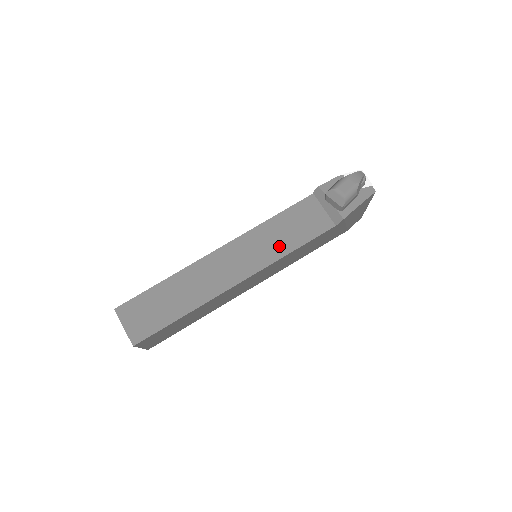
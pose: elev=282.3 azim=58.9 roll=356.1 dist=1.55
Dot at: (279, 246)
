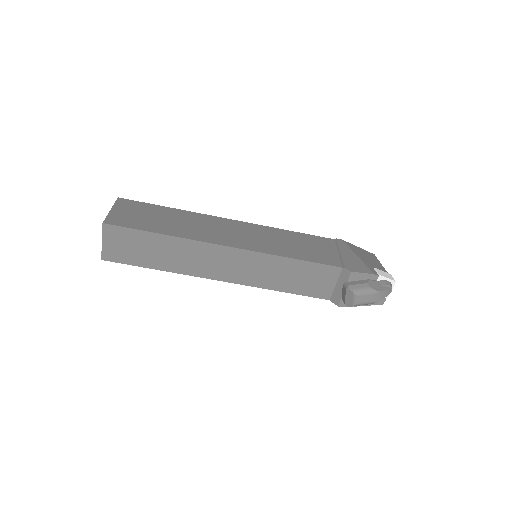
Dot at: (276, 281)
